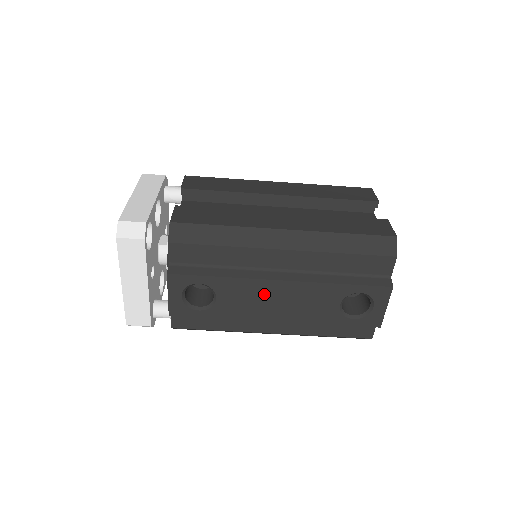
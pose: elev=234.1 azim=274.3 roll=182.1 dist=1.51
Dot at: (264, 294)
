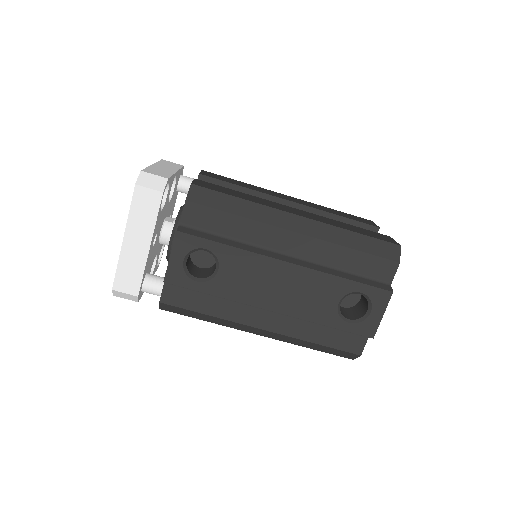
Dot at: (267, 275)
